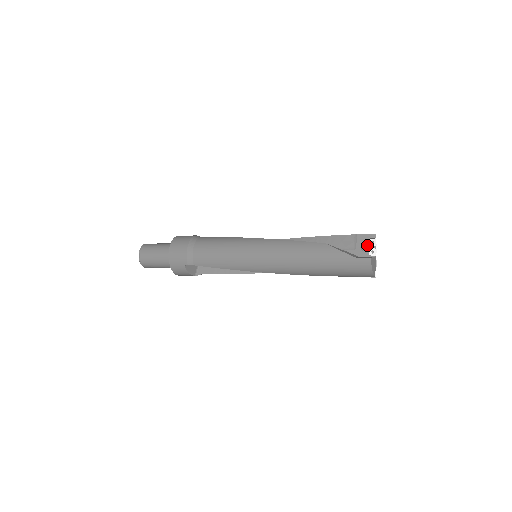
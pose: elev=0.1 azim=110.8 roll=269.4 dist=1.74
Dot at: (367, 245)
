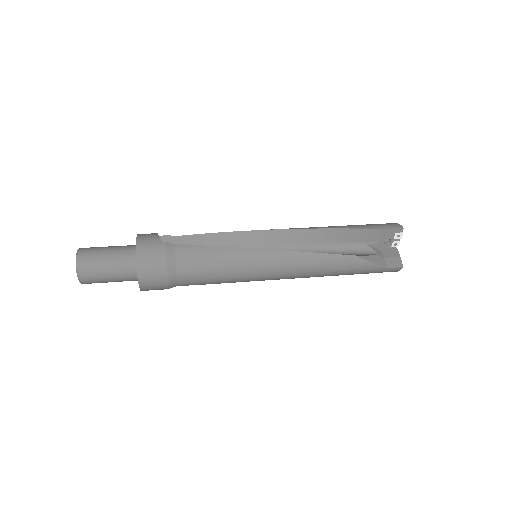
Dot at: (392, 239)
